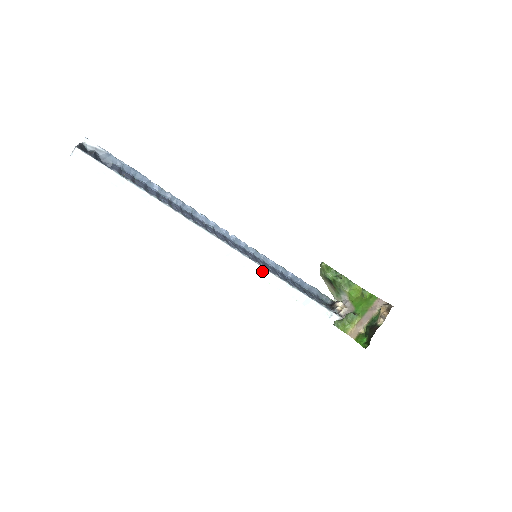
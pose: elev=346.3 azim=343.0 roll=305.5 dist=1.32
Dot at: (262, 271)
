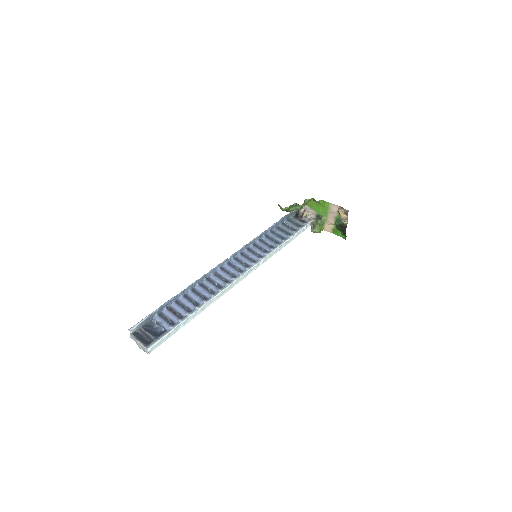
Dot at: (265, 259)
